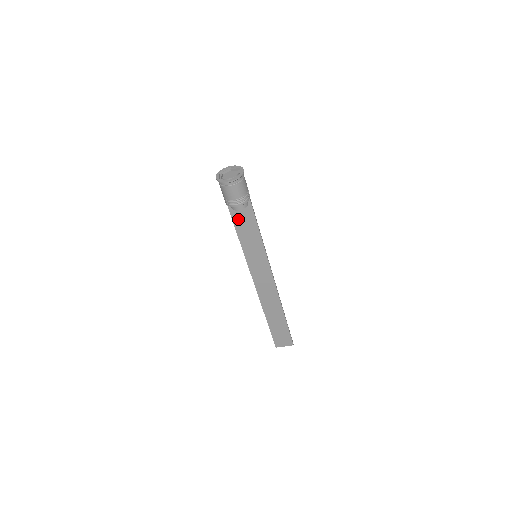
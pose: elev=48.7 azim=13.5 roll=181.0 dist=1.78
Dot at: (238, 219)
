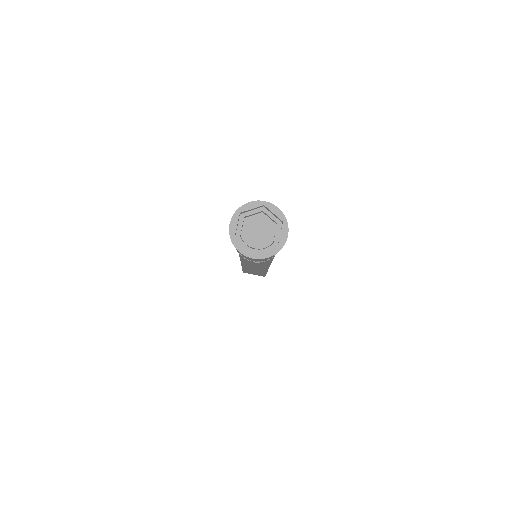
Dot at: occluded
